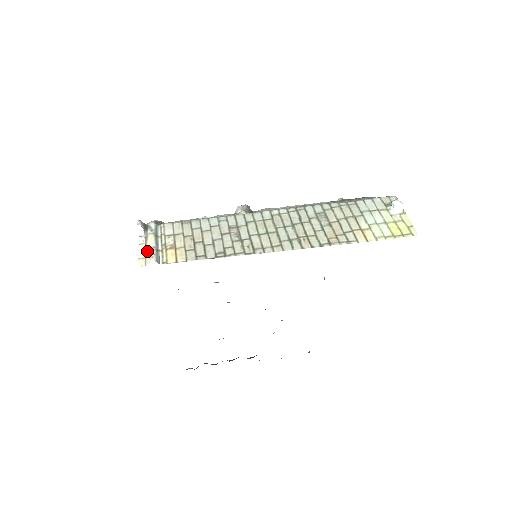
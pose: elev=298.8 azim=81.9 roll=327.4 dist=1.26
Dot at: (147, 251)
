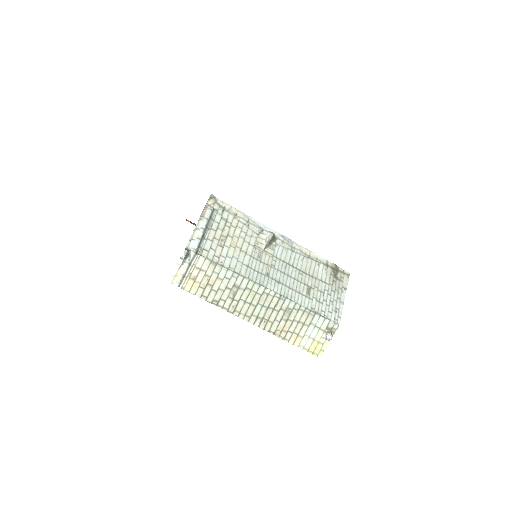
Dot at: (178, 274)
